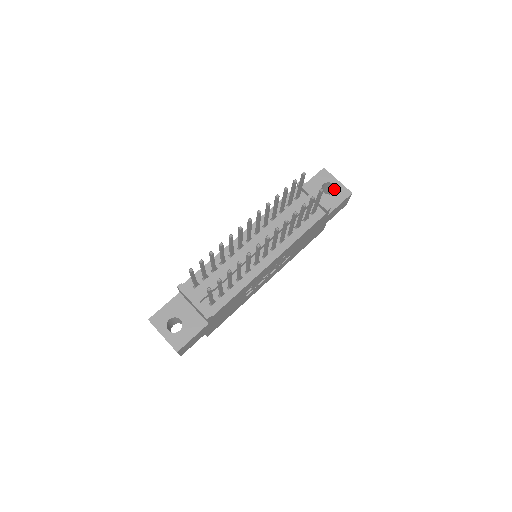
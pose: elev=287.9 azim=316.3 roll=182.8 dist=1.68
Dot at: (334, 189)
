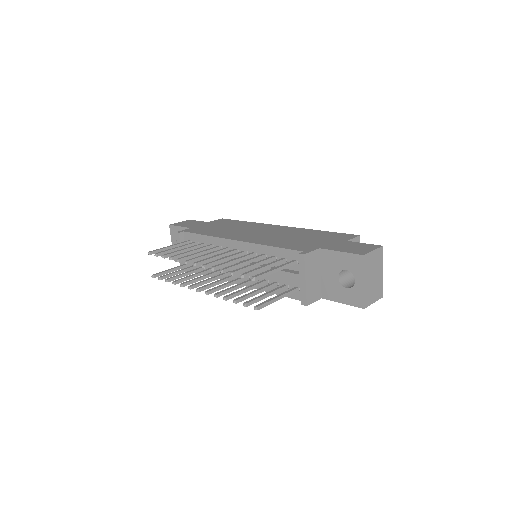
Dot at: (356, 283)
